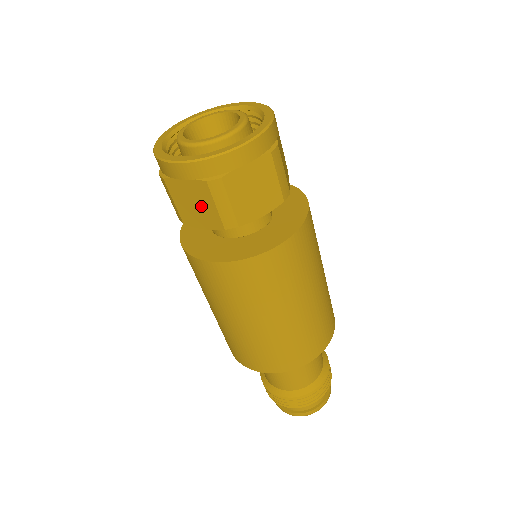
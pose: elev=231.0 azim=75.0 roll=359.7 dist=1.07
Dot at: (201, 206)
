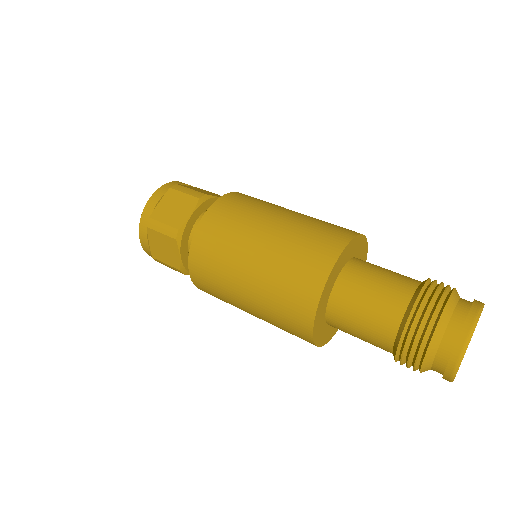
Dot at: (164, 245)
